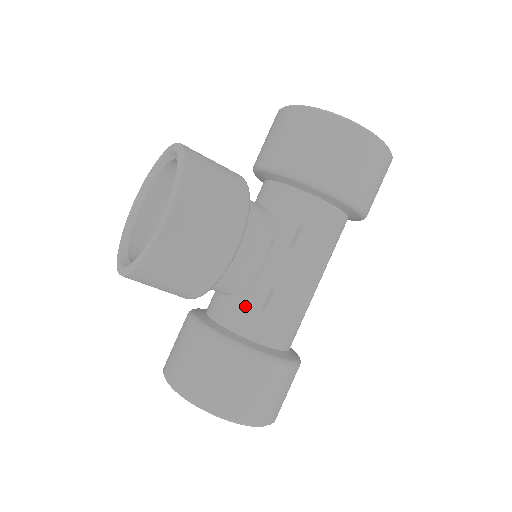
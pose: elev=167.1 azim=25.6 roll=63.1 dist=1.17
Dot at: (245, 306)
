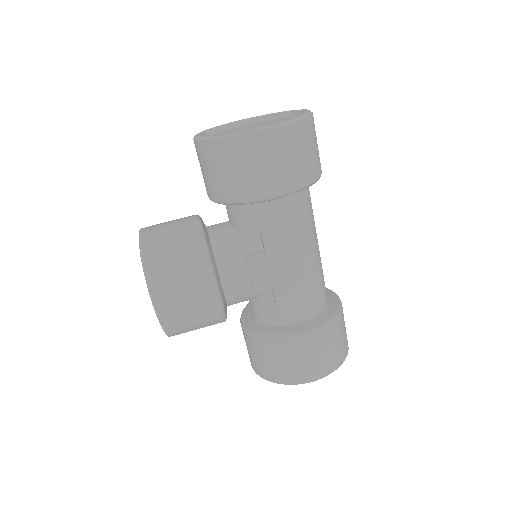
Dot at: (264, 305)
